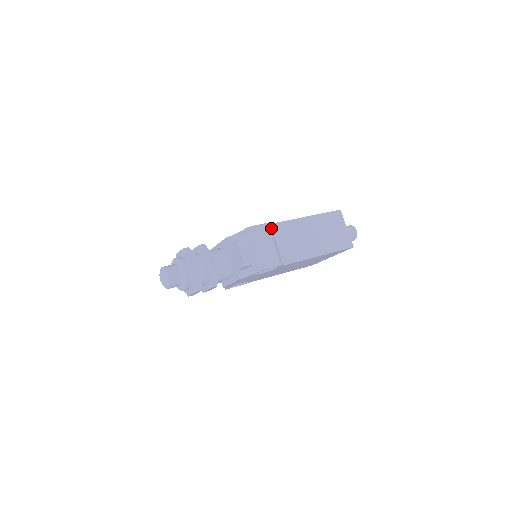
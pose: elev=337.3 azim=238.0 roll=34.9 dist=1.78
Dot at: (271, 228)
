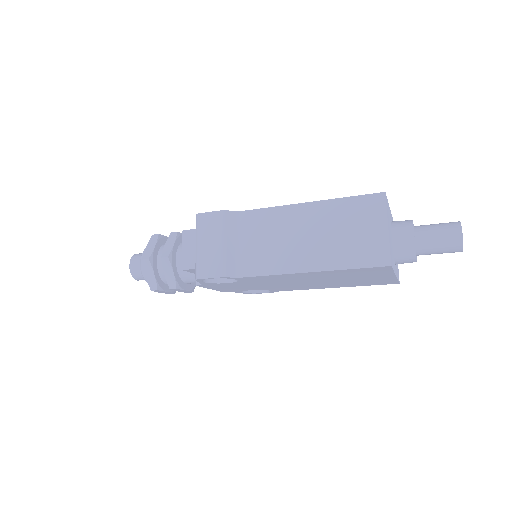
Dot at: (236, 218)
